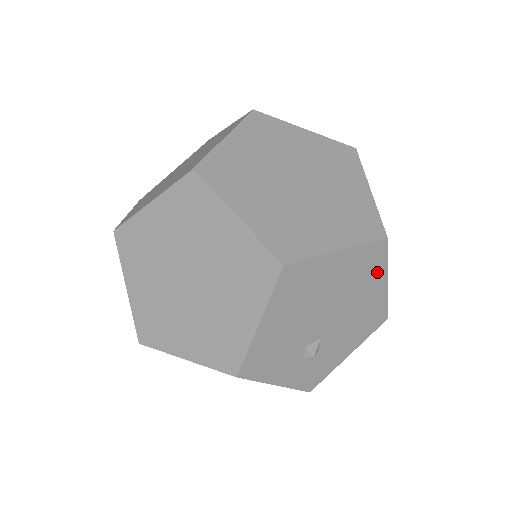
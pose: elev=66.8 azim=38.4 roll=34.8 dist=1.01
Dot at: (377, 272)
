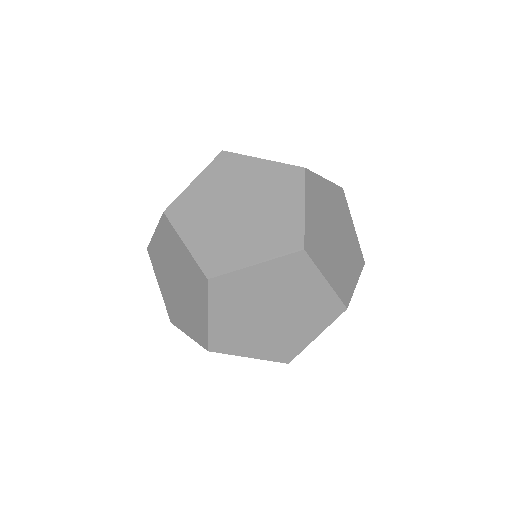
Dot at: occluded
